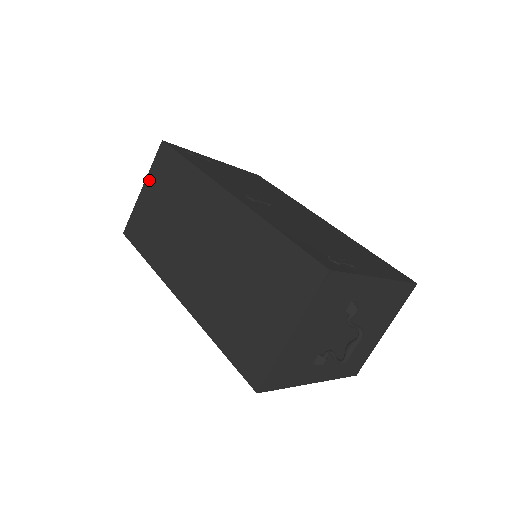
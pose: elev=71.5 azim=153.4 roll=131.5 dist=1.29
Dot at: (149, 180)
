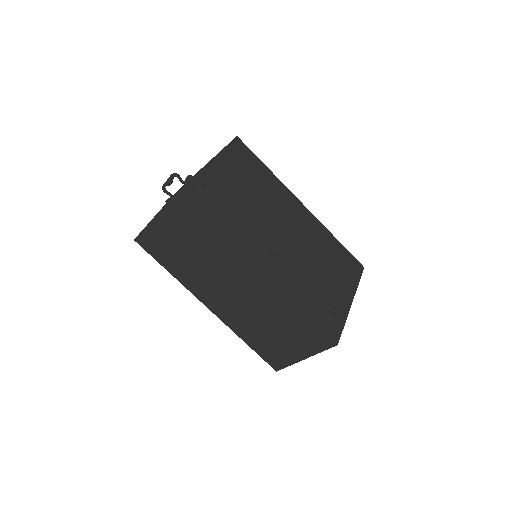
Dot at: (164, 215)
